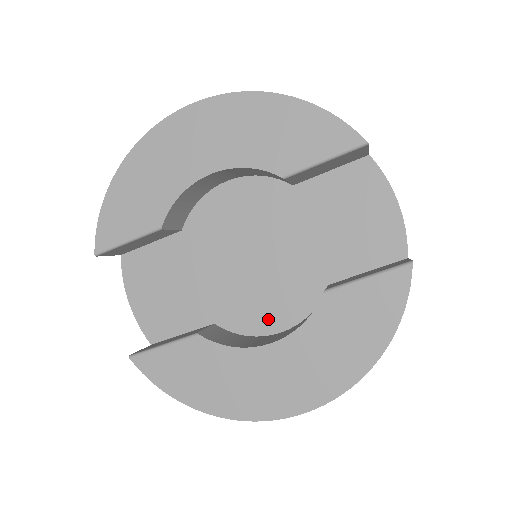
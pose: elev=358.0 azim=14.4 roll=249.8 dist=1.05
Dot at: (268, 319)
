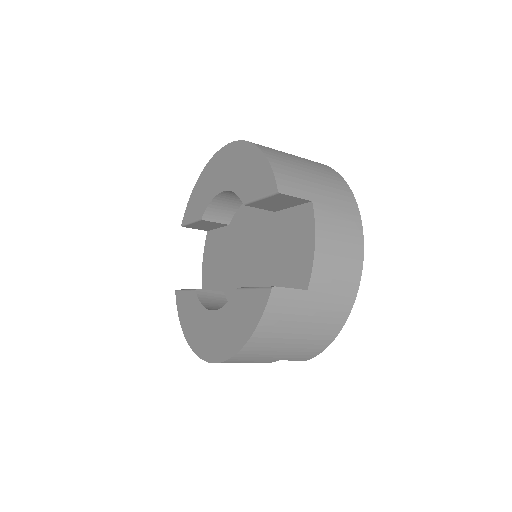
Dot at: occluded
